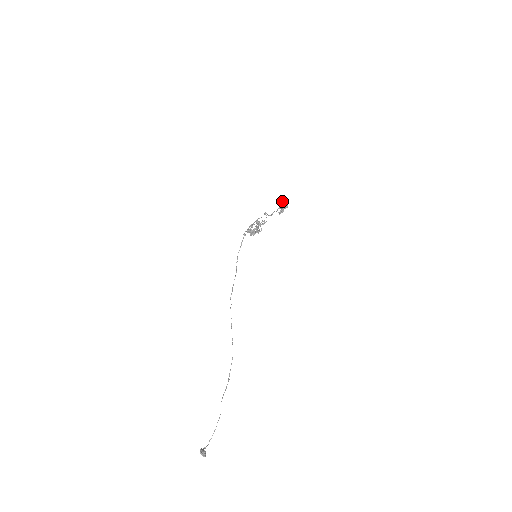
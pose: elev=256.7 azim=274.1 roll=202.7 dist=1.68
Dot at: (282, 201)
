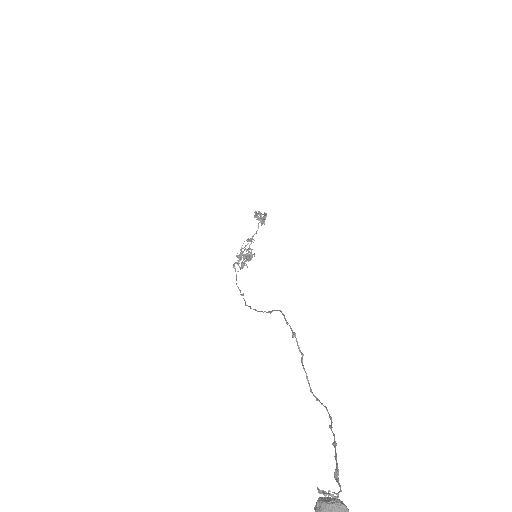
Dot at: (258, 218)
